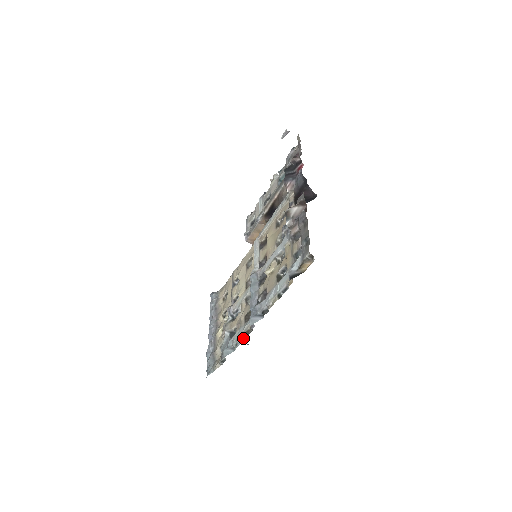
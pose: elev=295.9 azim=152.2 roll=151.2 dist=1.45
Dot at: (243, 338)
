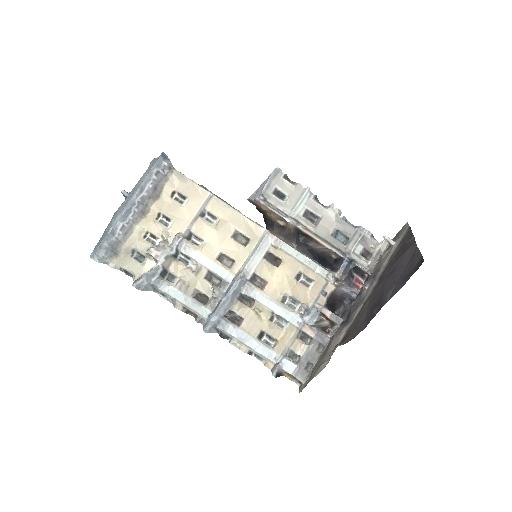
Dot at: (180, 309)
